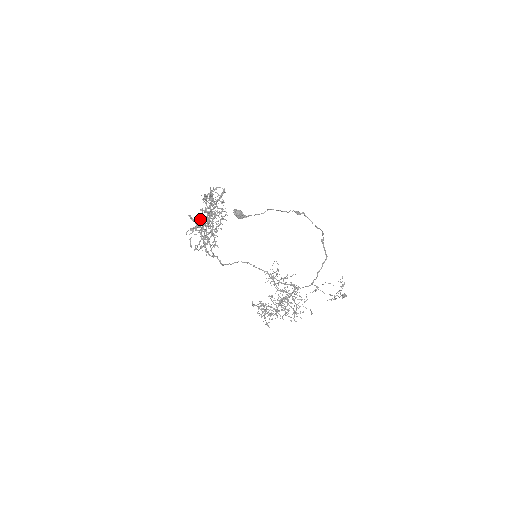
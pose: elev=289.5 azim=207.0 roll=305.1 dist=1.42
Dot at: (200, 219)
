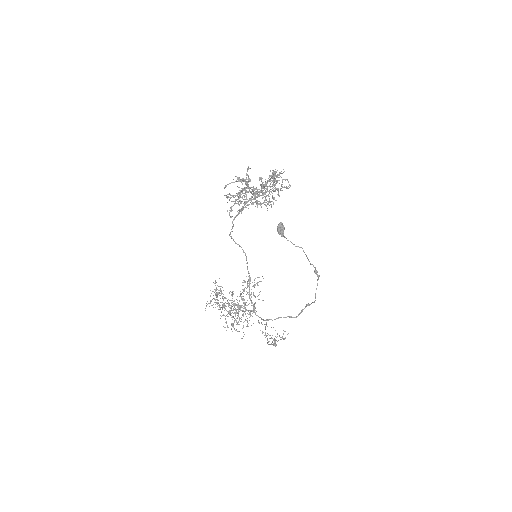
Dot at: (253, 186)
